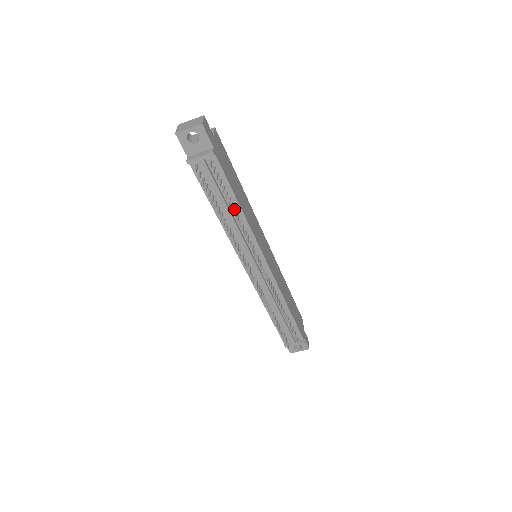
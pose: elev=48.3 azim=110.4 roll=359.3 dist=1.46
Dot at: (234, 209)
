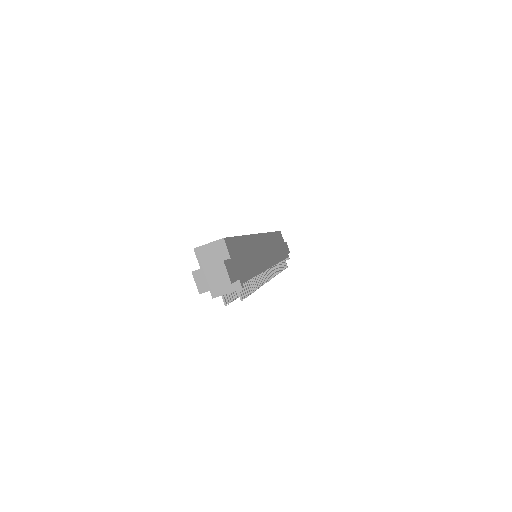
Dot at: (252, 279)
